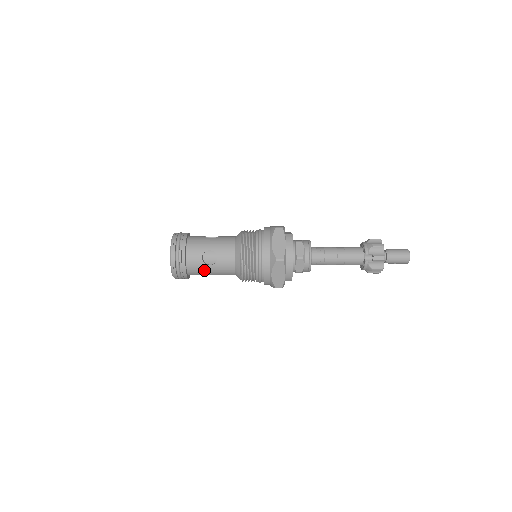
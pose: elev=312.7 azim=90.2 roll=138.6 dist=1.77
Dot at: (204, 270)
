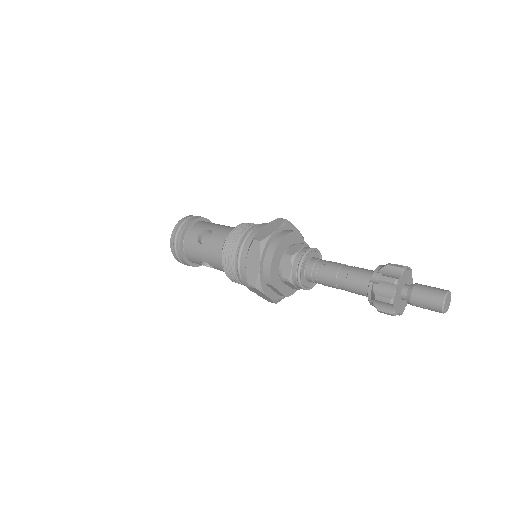
Dot at: (197, 250)
